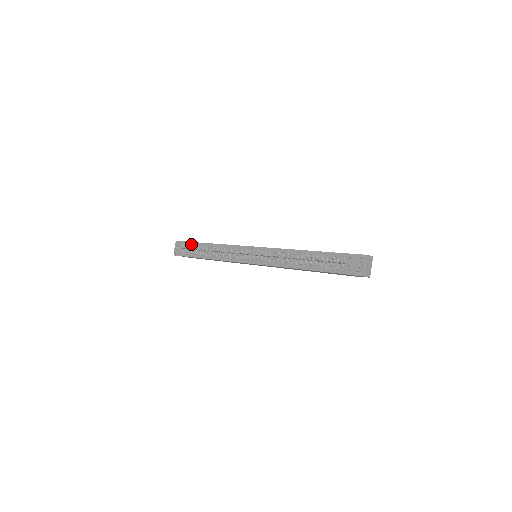
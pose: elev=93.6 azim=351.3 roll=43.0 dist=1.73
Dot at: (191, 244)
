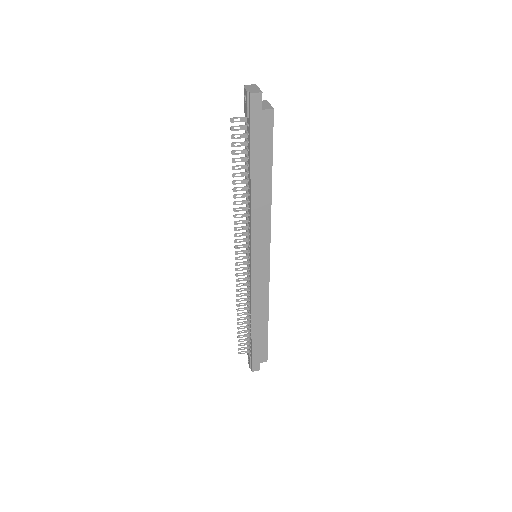
Dot at: occluded
